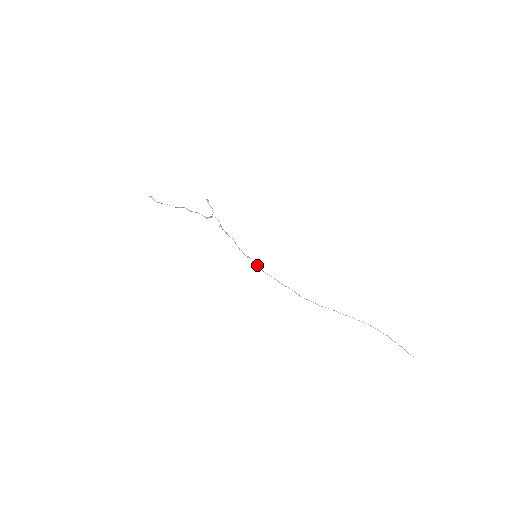
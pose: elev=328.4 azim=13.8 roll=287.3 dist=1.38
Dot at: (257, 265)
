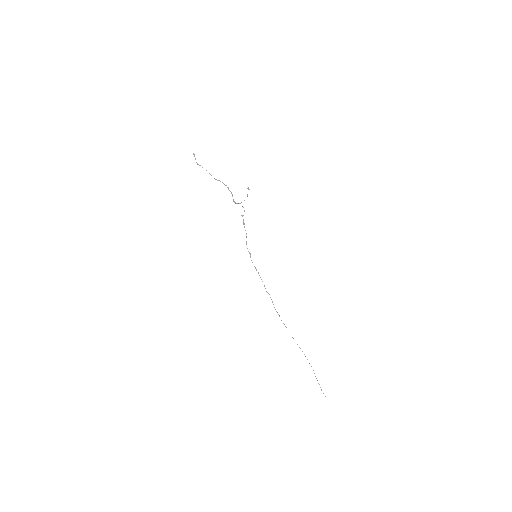
Dot at: occluded
